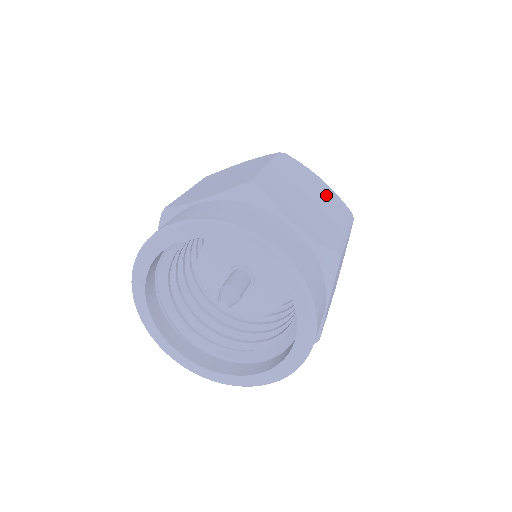
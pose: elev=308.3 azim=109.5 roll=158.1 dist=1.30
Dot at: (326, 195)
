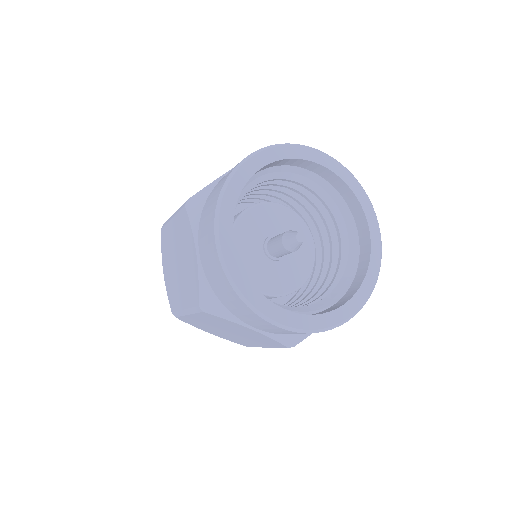
Dot at: occluded
